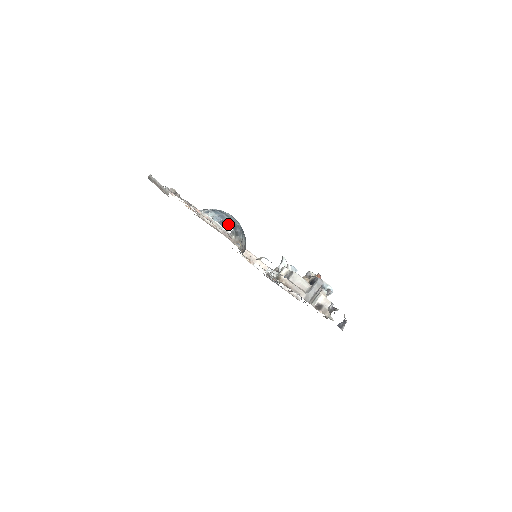
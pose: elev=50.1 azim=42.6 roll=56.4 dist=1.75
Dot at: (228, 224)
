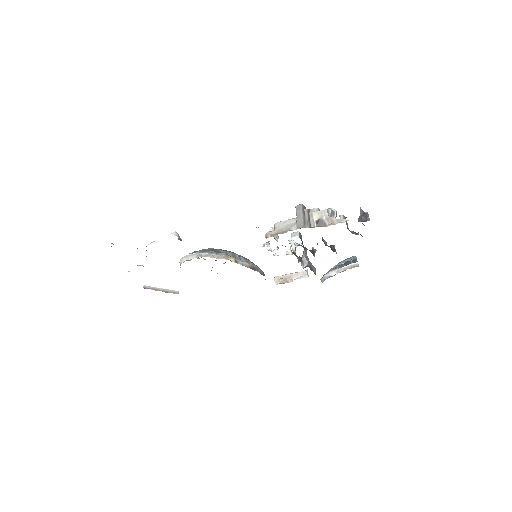
Dot at: occluded
